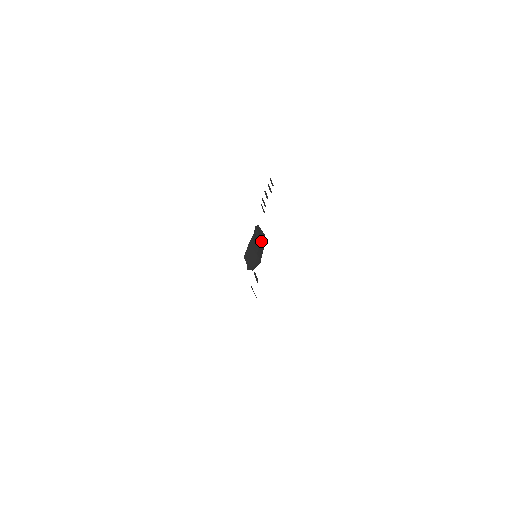
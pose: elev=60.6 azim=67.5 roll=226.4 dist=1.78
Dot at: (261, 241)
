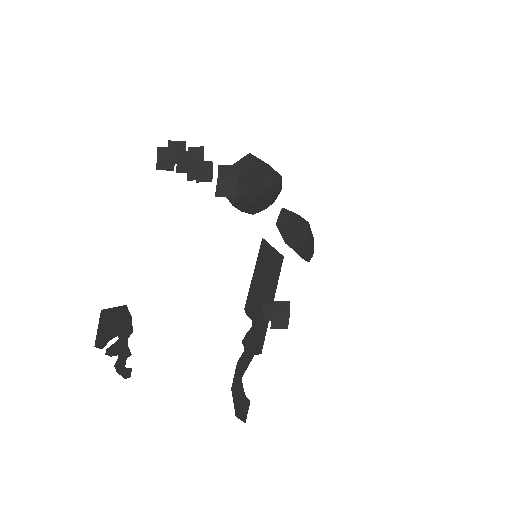
Dot at: (253, 171)
